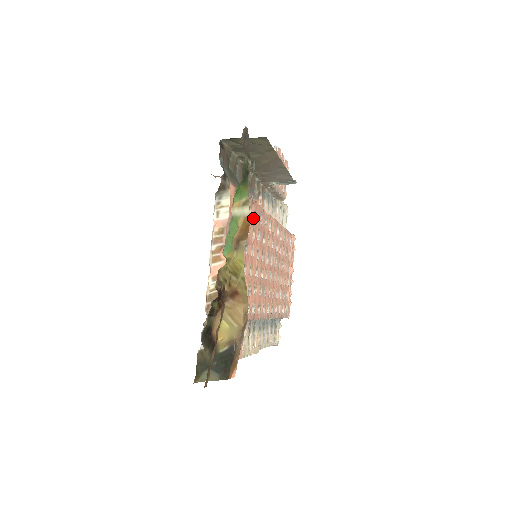
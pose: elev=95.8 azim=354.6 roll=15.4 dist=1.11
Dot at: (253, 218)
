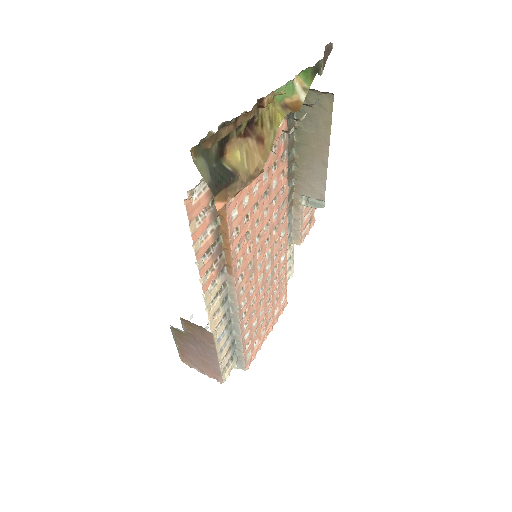
Dot at: (281, 188)
